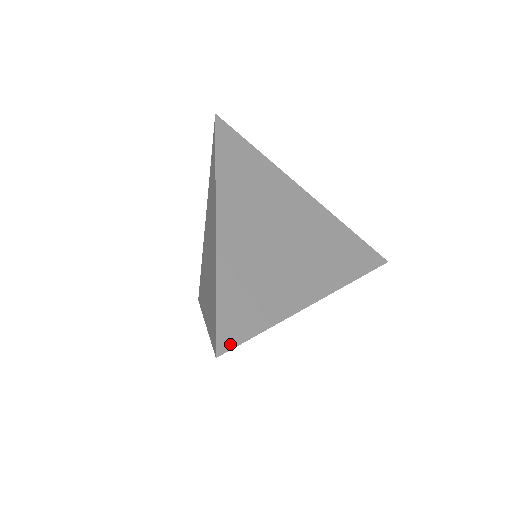
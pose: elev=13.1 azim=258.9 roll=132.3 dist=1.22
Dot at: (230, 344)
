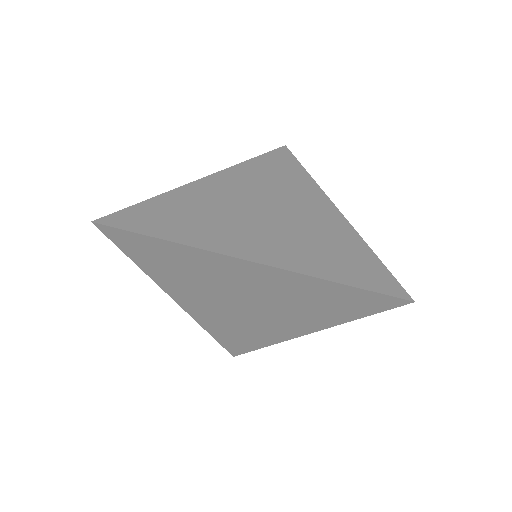
Dot at: (238, 353)
